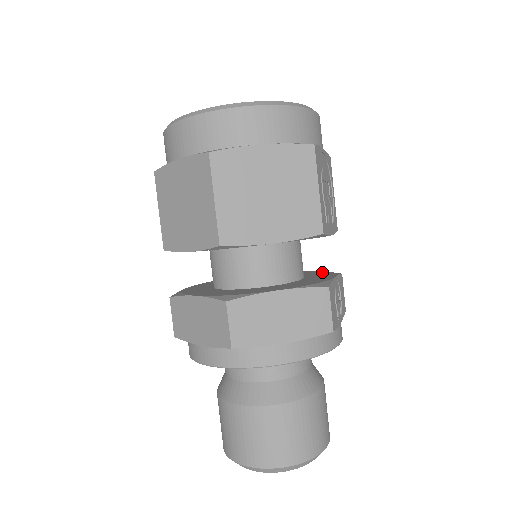
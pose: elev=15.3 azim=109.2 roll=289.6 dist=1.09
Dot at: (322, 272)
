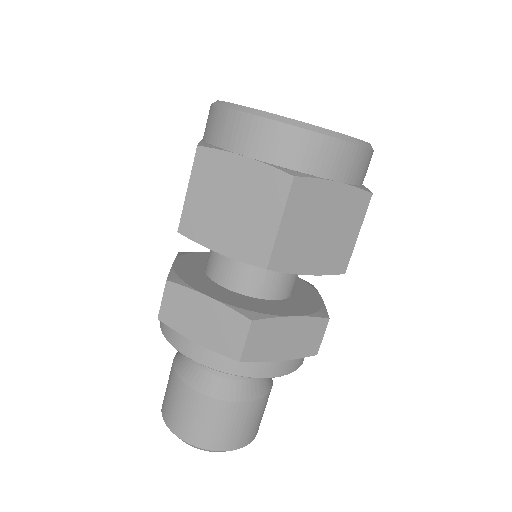
Dot at: (298, 279)
